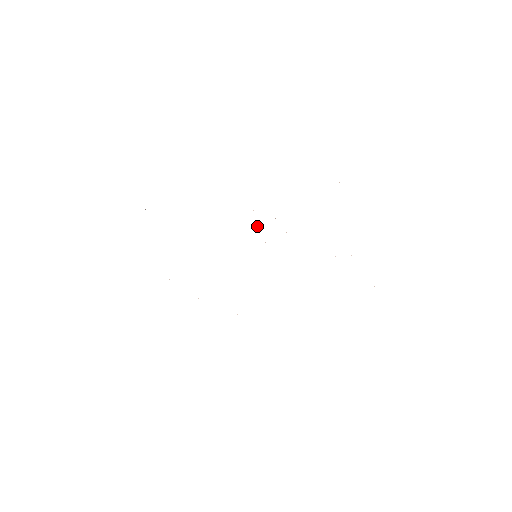
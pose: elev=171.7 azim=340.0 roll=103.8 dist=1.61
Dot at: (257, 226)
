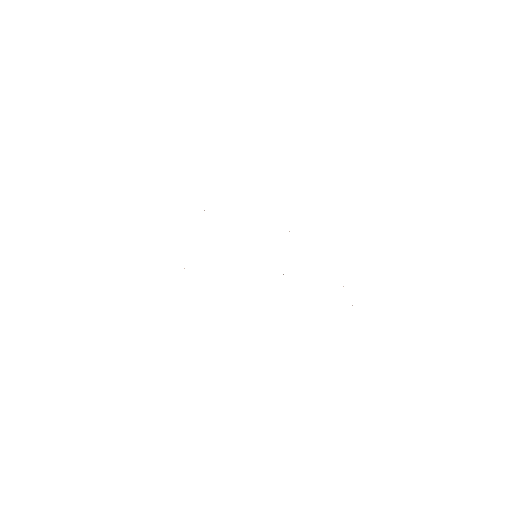
Dot at: occluded
